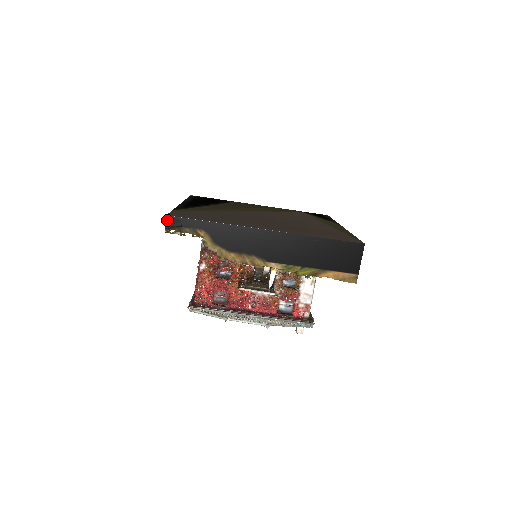
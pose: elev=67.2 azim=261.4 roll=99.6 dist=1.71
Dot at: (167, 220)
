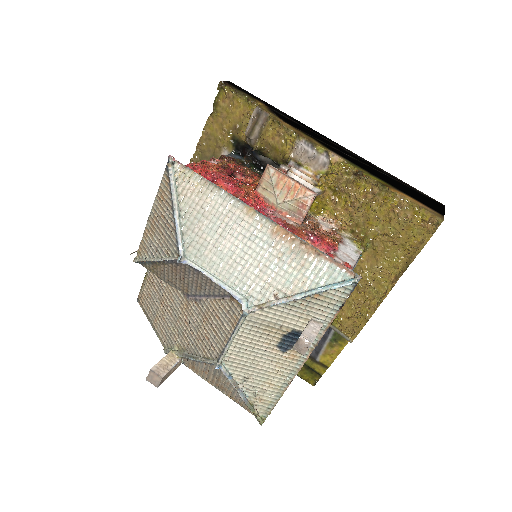
Dot at: (228, 82)
